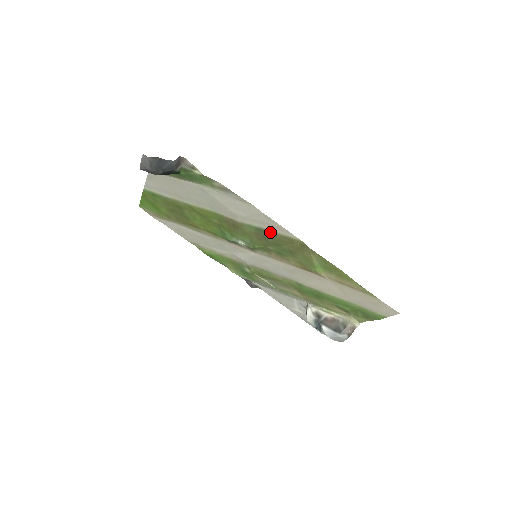
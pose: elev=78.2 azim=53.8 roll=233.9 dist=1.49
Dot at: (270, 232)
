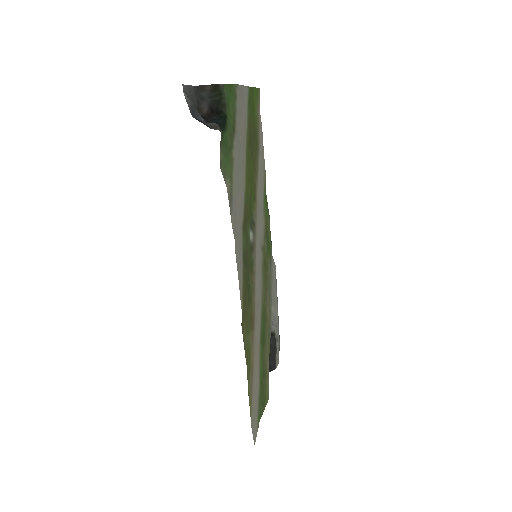
Dot at: (244, 270)
